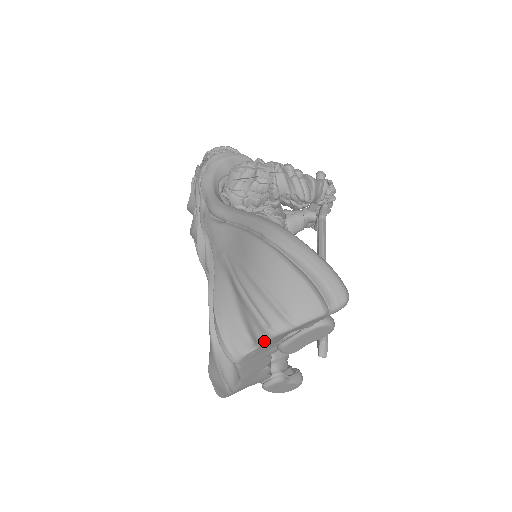
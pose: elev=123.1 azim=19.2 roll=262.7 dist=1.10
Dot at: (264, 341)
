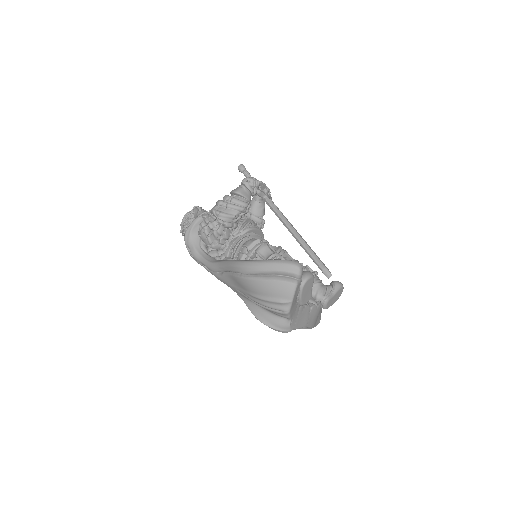
Dot at: (288, 317)
